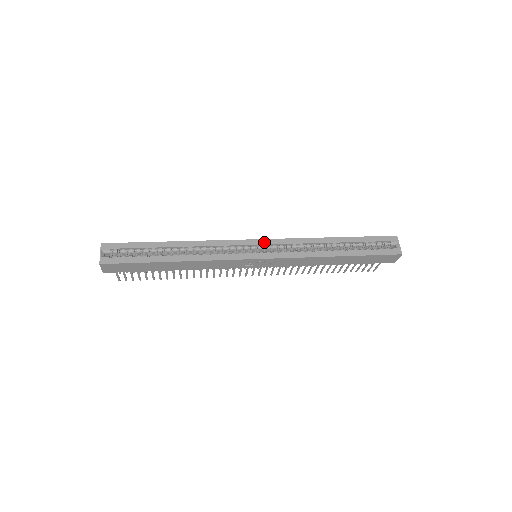
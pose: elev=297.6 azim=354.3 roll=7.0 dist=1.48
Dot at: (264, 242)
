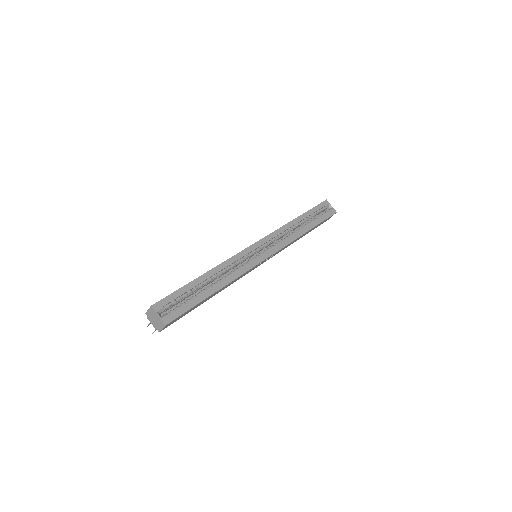
Dot at: (262, 242)
